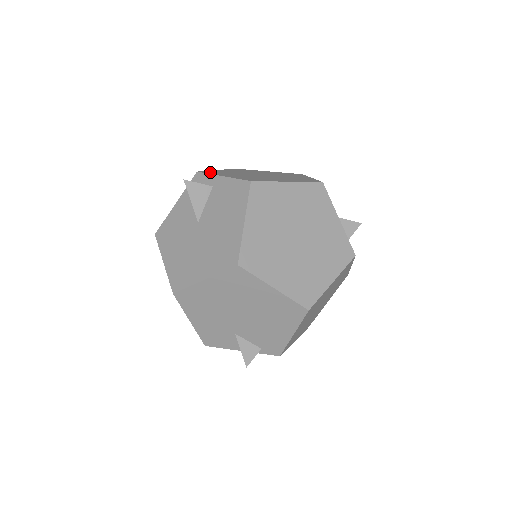
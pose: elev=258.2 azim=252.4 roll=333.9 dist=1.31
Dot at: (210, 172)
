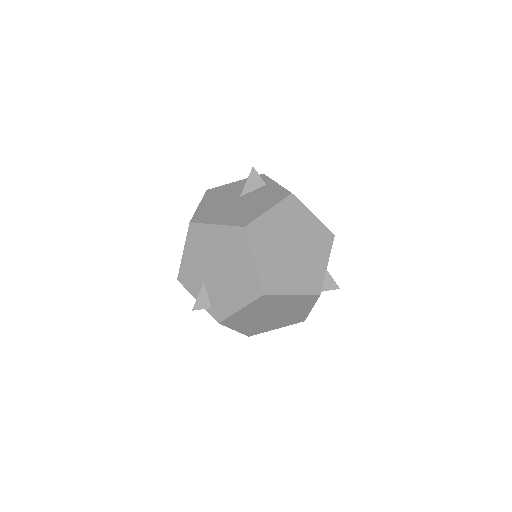
Dot at: occluded
